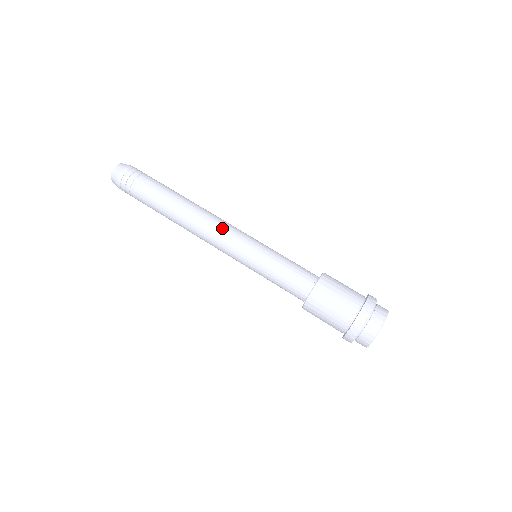
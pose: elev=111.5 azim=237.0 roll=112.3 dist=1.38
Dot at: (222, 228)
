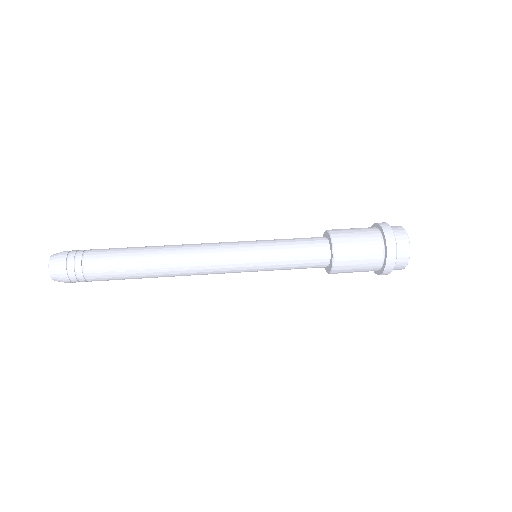
Dot at: (210, 257)
